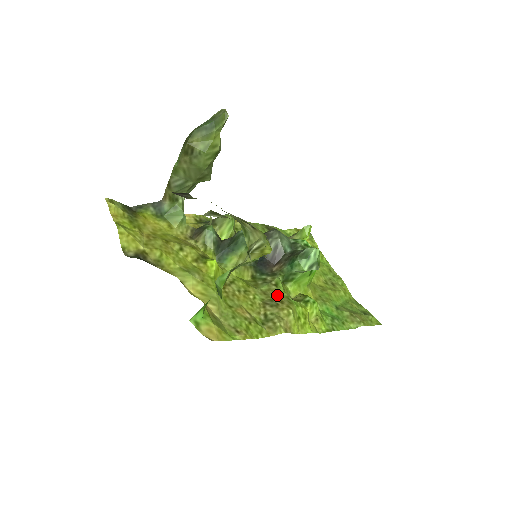
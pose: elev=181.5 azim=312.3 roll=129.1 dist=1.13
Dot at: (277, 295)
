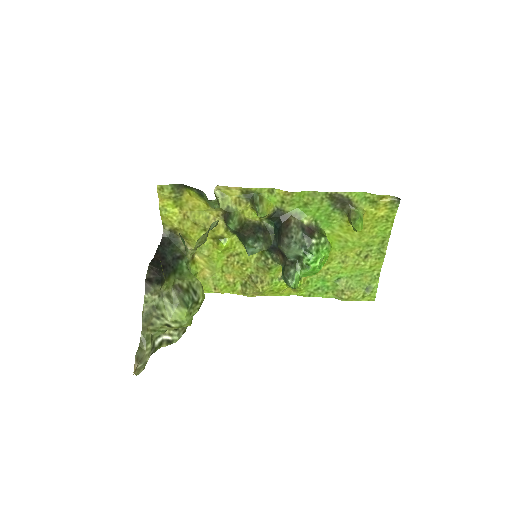
Dot at: (265, 274)
